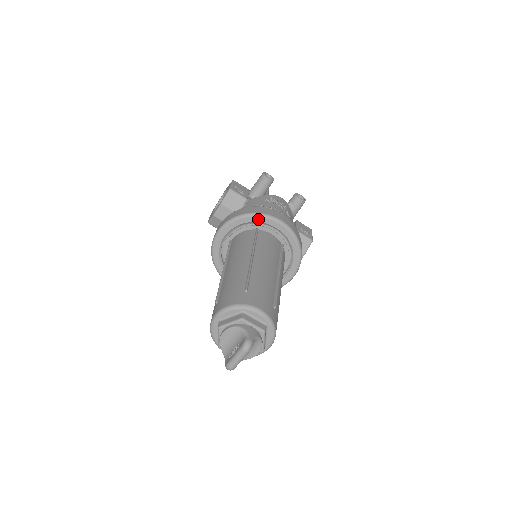
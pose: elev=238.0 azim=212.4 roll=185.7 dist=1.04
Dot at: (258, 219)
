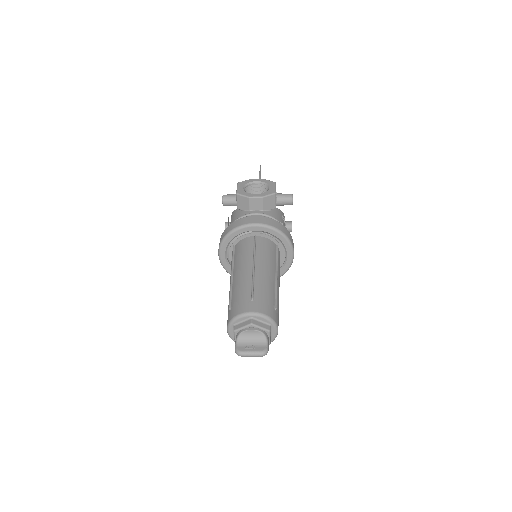
Dot at: (286, 242)
